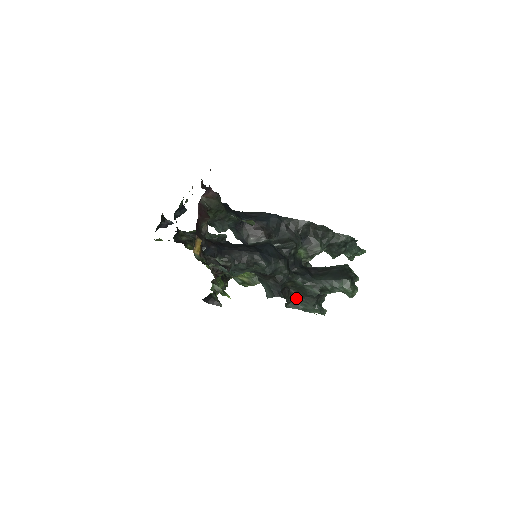
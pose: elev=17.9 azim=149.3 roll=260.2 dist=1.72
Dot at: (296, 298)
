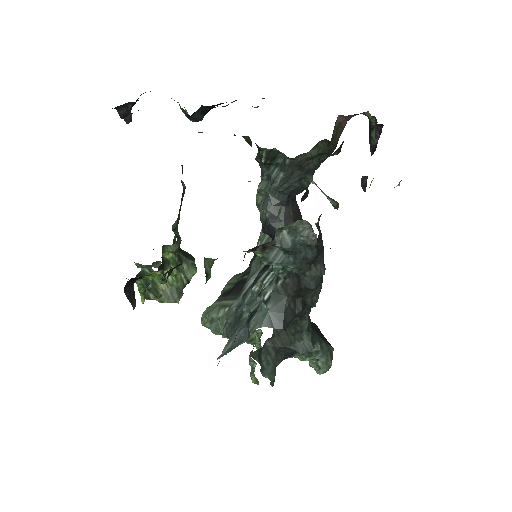
Dot at: (265, 346)
